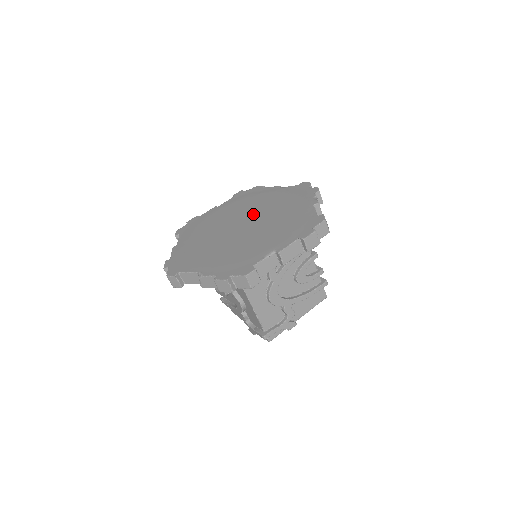
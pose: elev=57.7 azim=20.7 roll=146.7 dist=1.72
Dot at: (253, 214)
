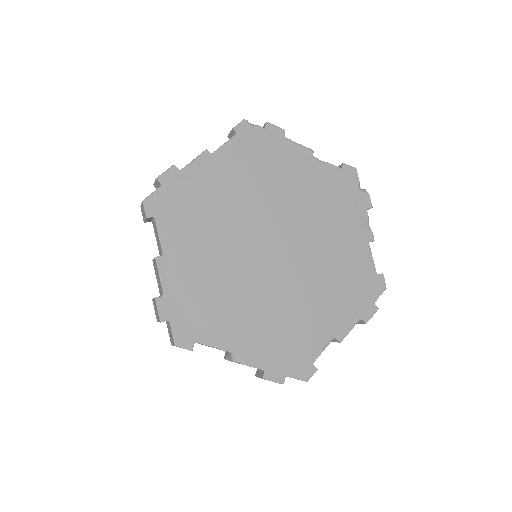
Dot at: (287, 222)
